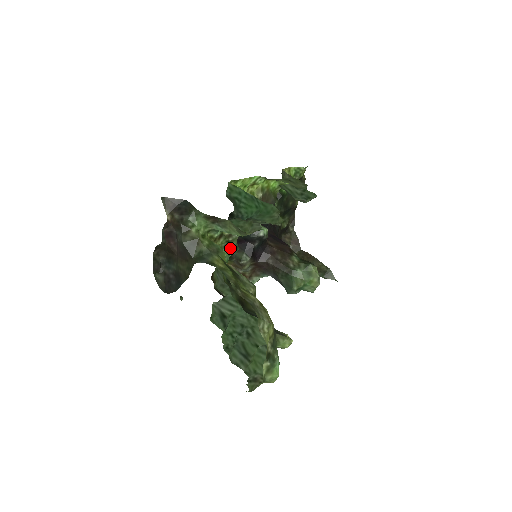
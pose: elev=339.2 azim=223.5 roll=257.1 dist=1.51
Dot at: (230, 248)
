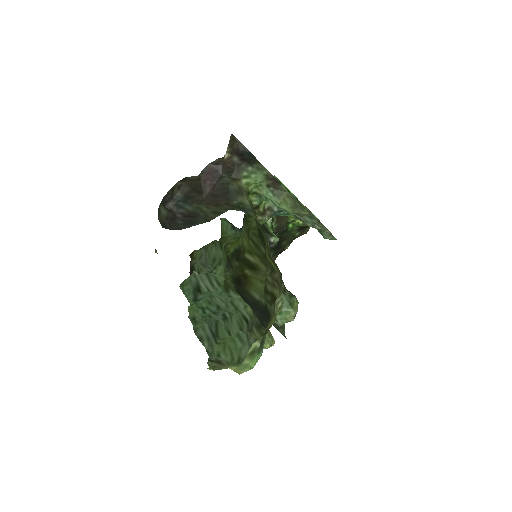
Dot at: occluded
